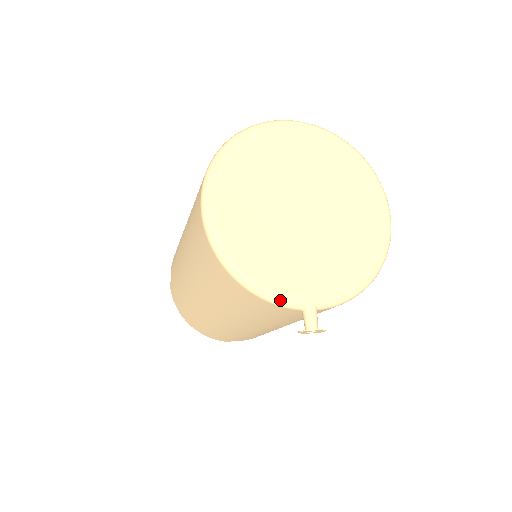
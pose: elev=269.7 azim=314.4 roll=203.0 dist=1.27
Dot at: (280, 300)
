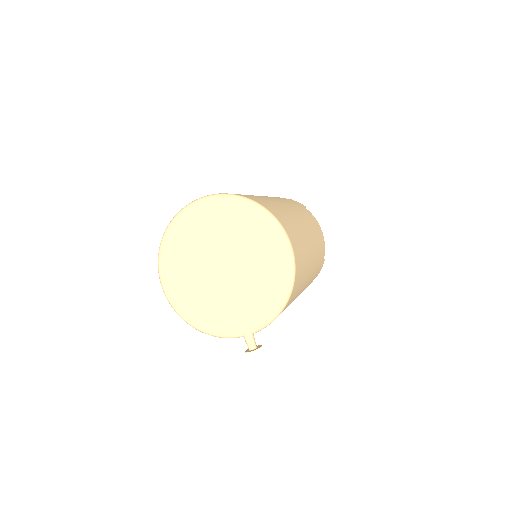
Dot at: (226, 337)
